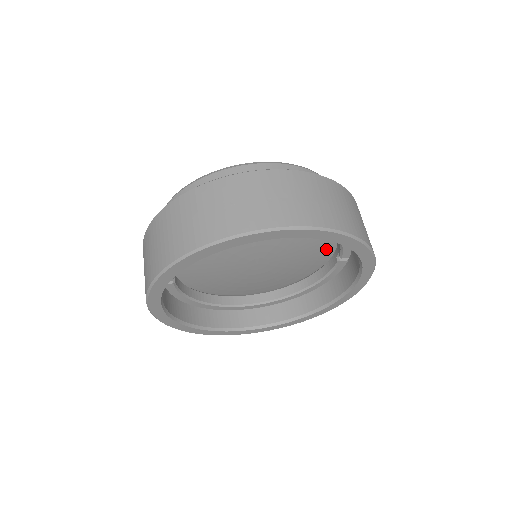
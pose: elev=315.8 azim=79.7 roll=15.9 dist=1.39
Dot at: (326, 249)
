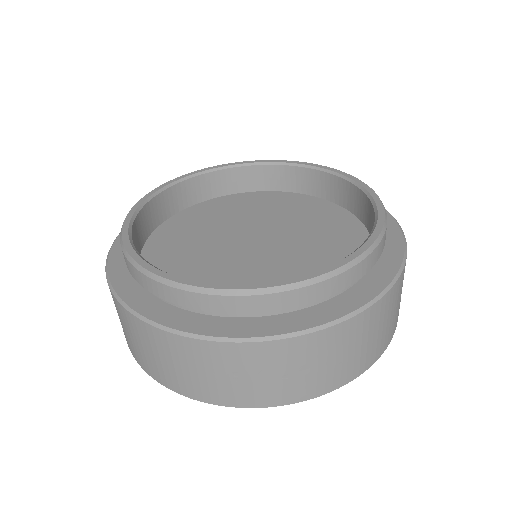
Dot at: occluded
